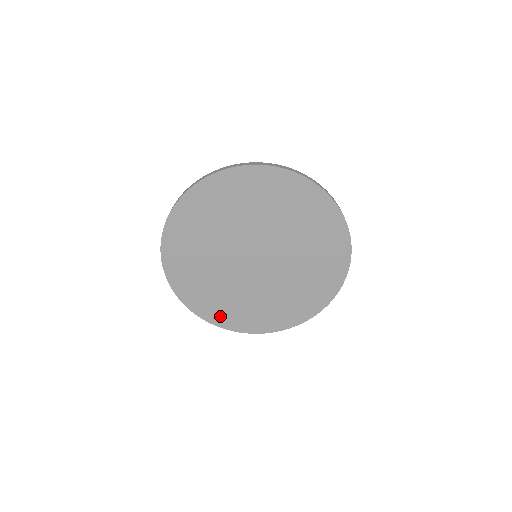
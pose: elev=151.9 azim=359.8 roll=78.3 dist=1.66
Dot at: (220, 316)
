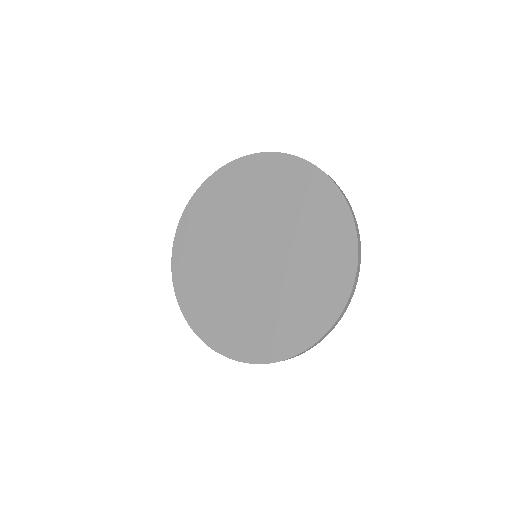
Dot at: (294, 338)
